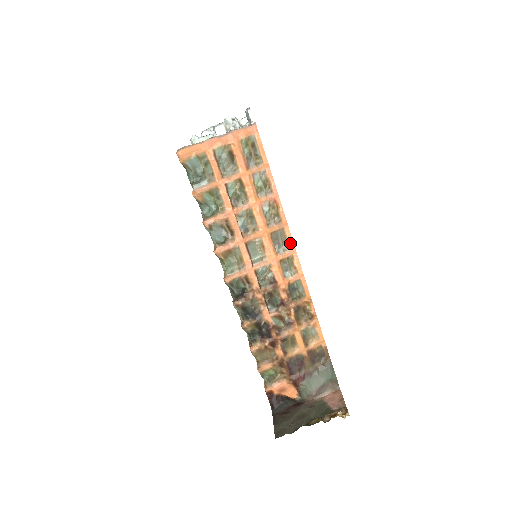
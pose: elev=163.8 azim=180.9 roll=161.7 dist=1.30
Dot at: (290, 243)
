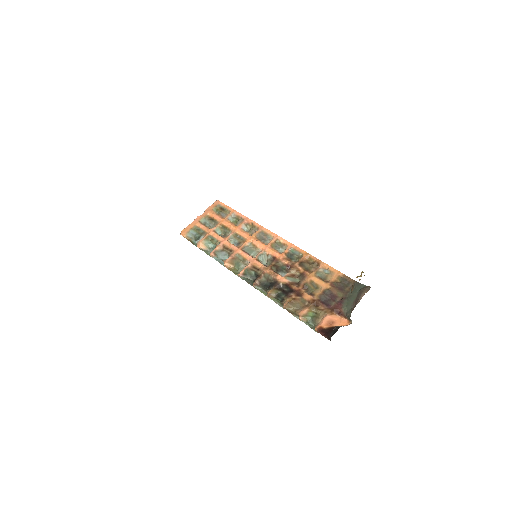
Dot at: (271, 234)
